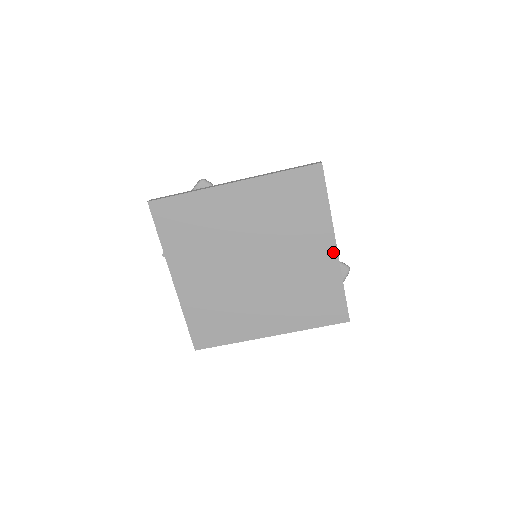
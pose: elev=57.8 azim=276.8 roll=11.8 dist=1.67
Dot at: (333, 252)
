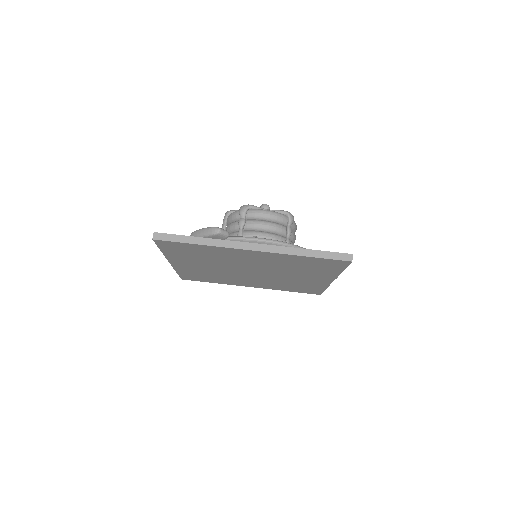
Dot at: (328, 281)
